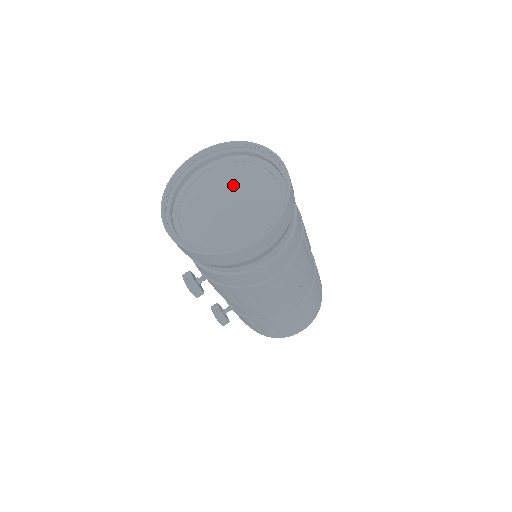
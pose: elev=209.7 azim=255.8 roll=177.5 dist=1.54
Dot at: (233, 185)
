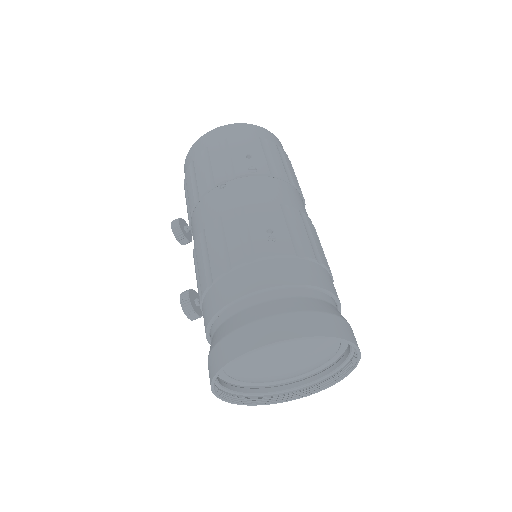
Dot at: (295, 358)
